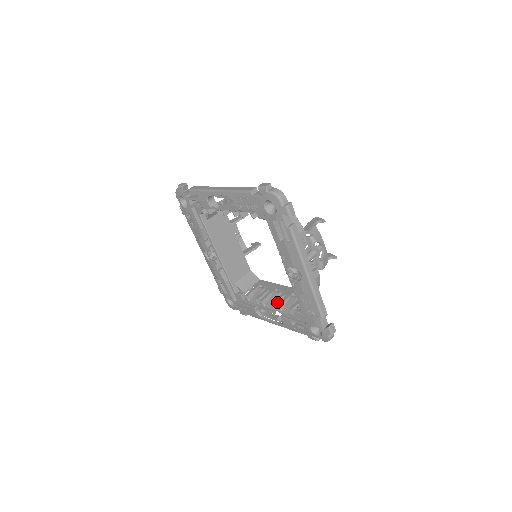
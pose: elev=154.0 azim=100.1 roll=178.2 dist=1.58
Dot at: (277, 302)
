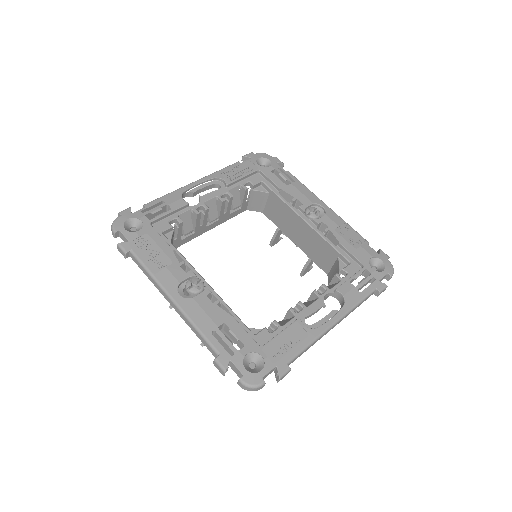
Dot at: occluded
